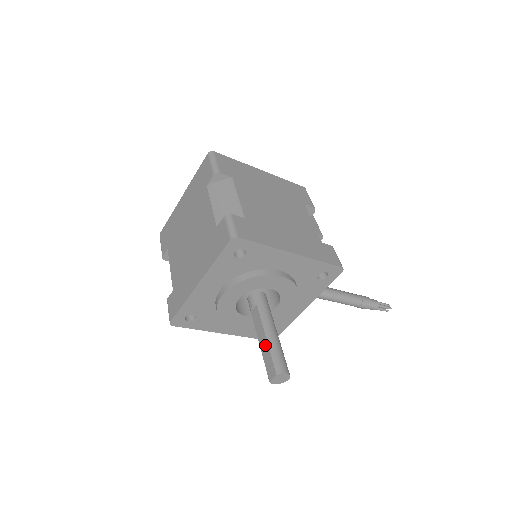
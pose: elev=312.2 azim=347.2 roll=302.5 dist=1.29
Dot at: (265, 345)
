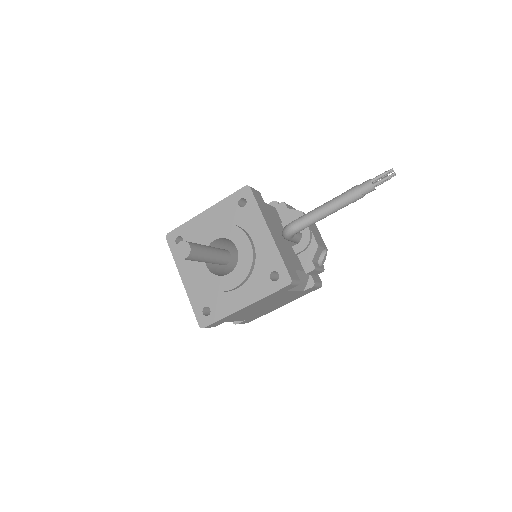
Dot at: occluded
